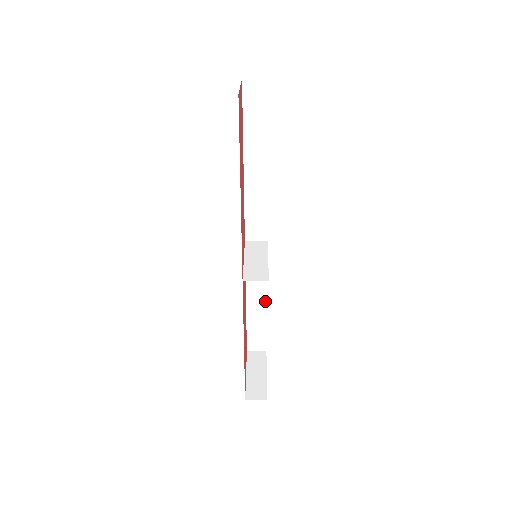
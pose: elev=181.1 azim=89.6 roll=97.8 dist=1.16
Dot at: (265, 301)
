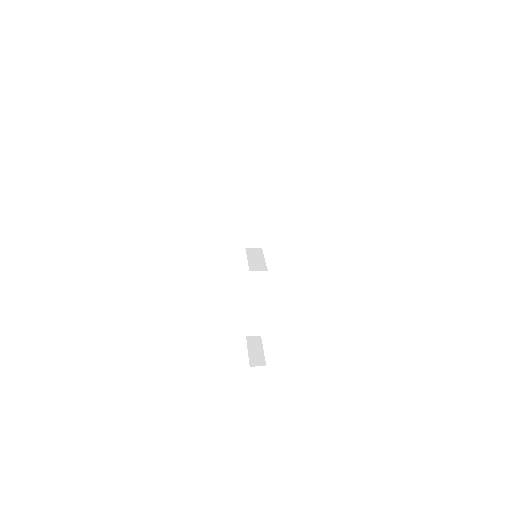
Dot at: (260, 294)
